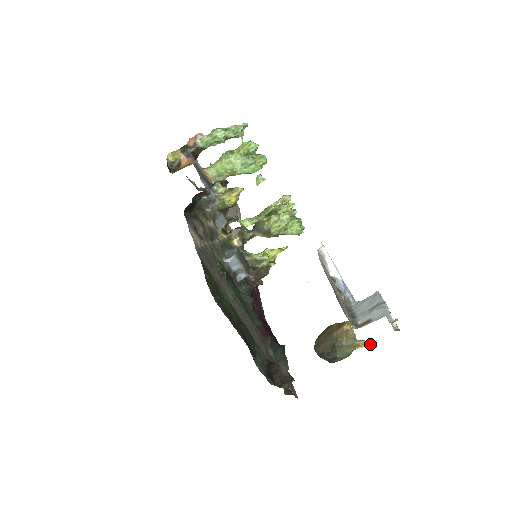
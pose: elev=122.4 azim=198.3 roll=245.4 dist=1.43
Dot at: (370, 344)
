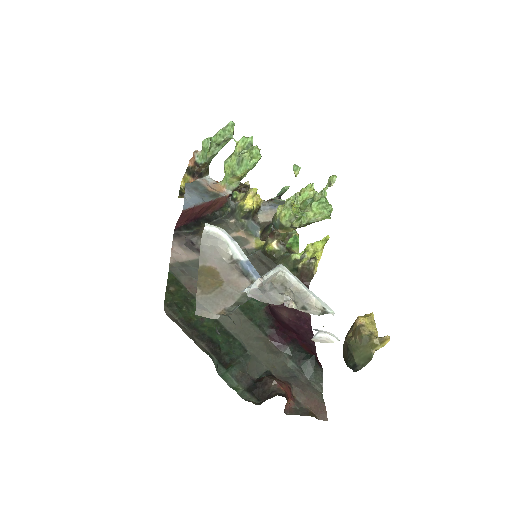
Dot at: (313, 339)
